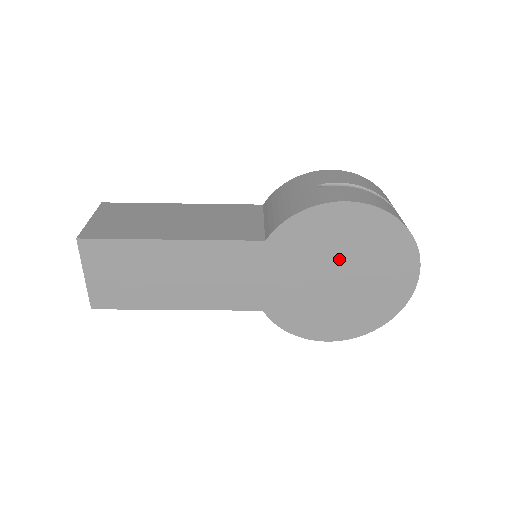
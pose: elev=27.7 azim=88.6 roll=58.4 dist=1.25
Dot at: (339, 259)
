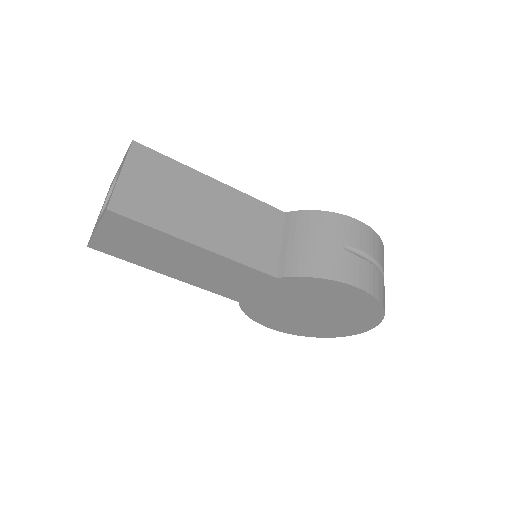
Dot at: (322, 306)
